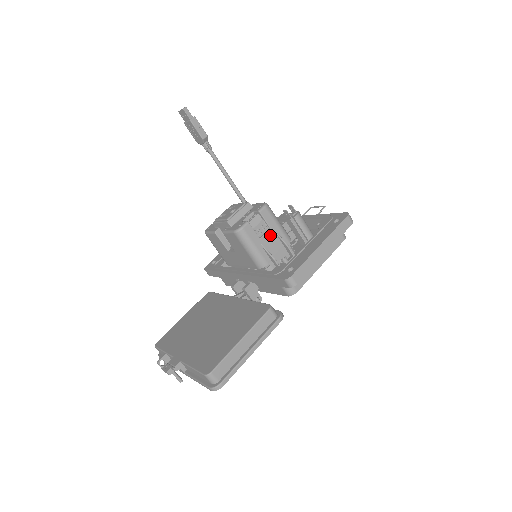
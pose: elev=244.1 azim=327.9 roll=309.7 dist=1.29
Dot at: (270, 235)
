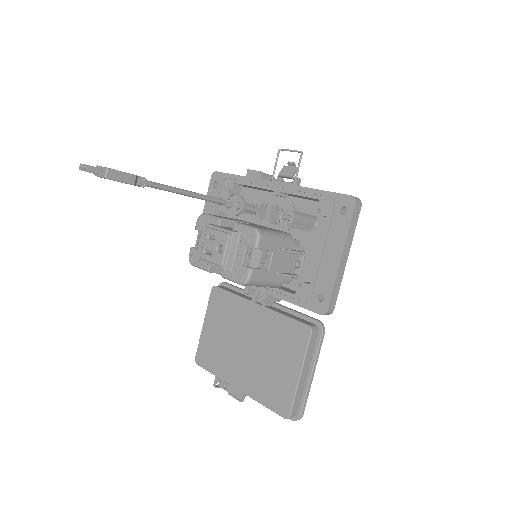
Dot at: (275, 257)
